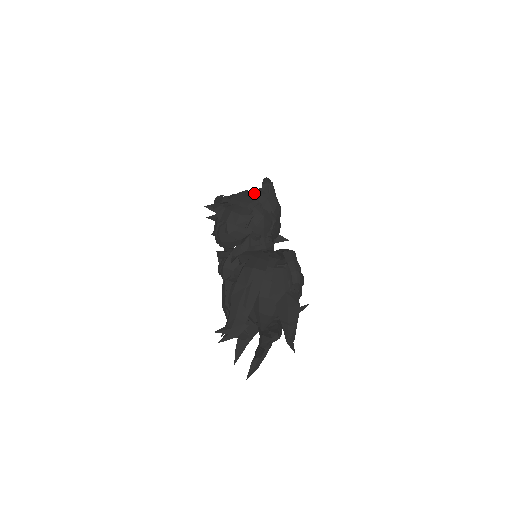
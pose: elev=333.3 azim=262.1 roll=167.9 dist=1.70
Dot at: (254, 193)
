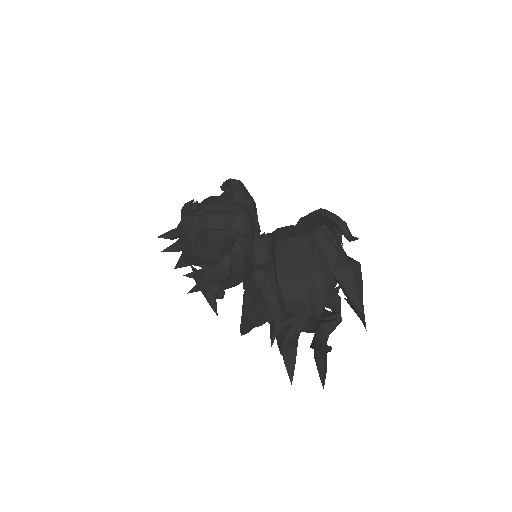
Dot at: occluded
